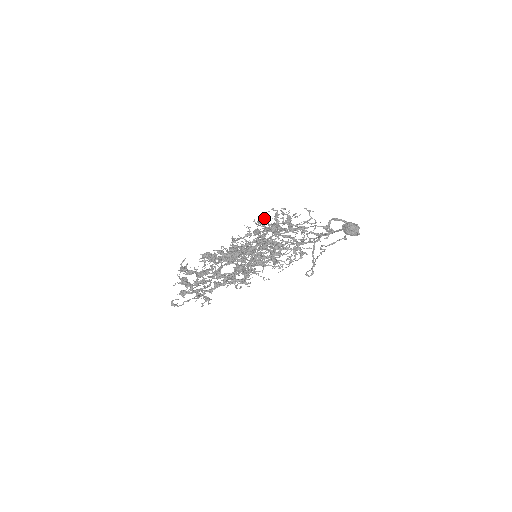
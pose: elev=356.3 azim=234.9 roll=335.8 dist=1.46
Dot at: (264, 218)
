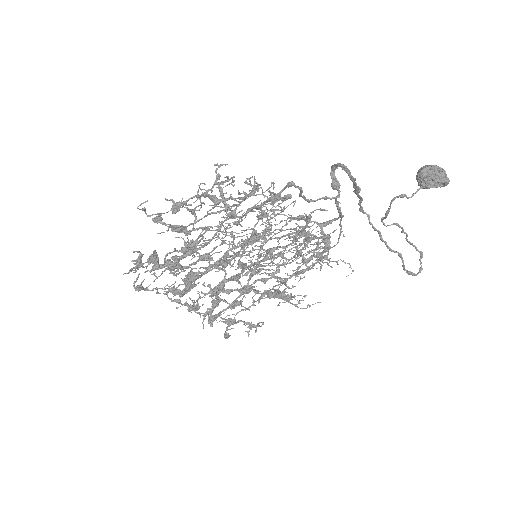
Dot at: (182, 198)
